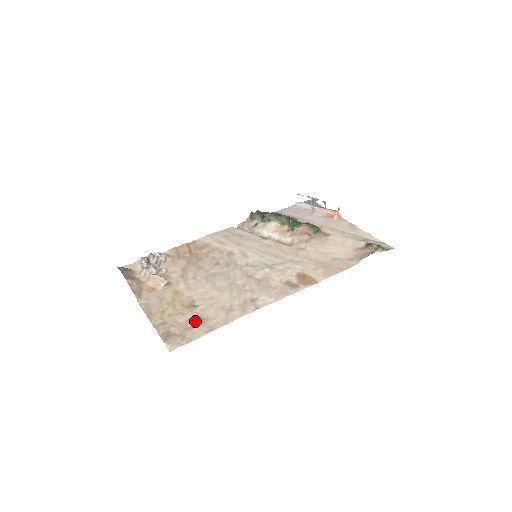
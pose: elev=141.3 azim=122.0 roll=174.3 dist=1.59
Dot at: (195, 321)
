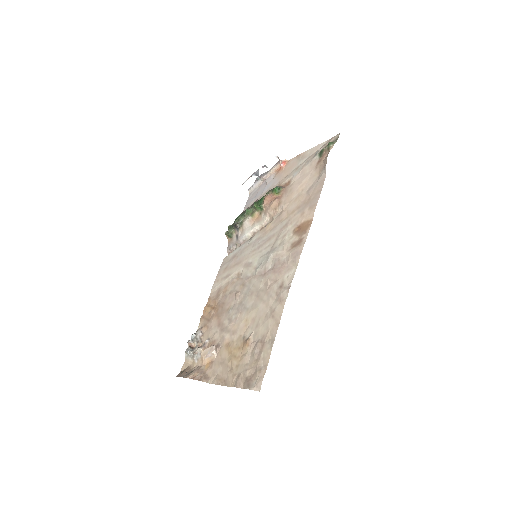
Dot at: (257, 349)
